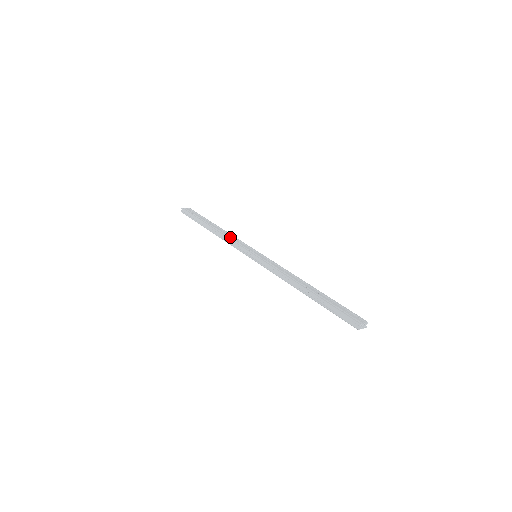
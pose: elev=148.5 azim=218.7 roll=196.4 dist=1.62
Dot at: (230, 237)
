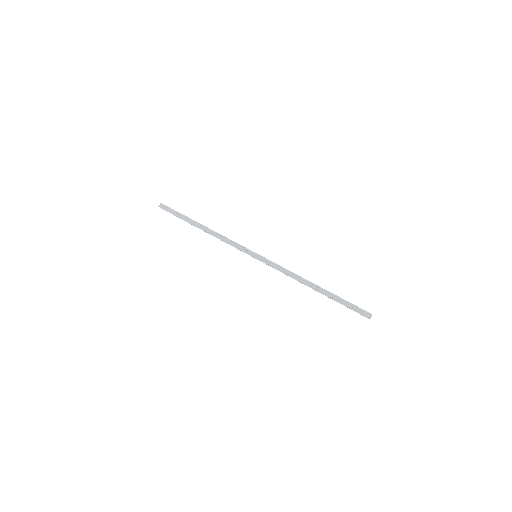
Dot at: occluded
